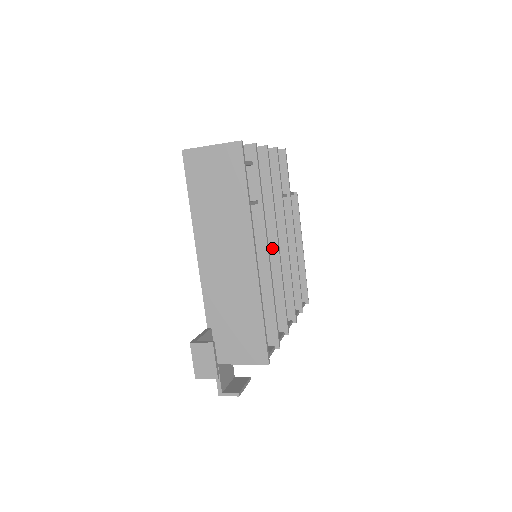
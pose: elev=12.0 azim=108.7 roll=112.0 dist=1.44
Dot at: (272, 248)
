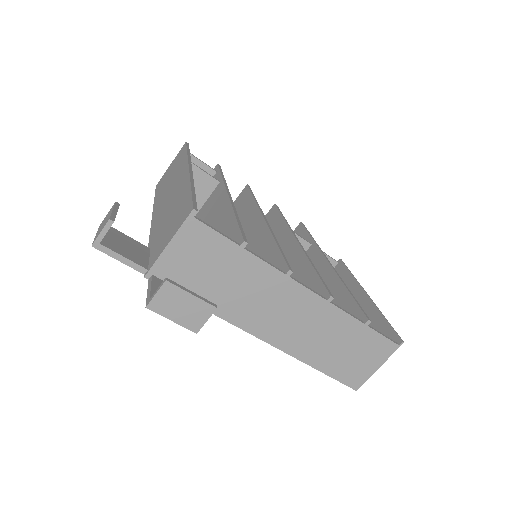
Dot at: (259, 225)
